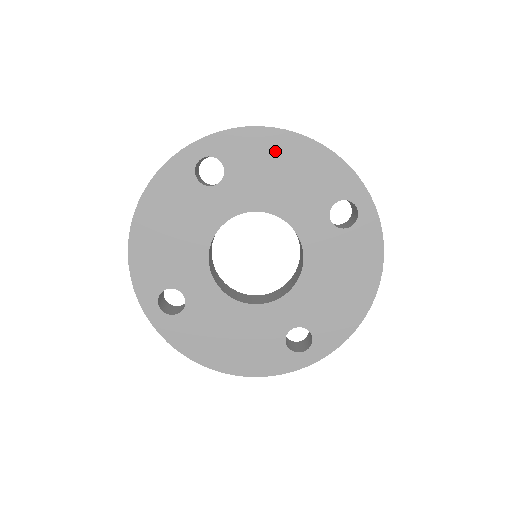
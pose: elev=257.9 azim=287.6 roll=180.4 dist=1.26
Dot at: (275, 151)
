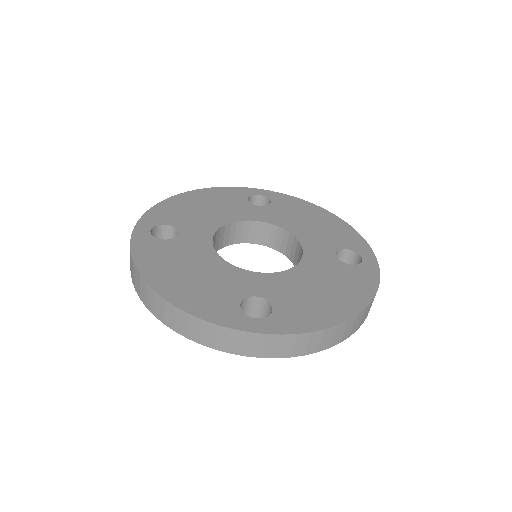
Dot at: (312, 213)
